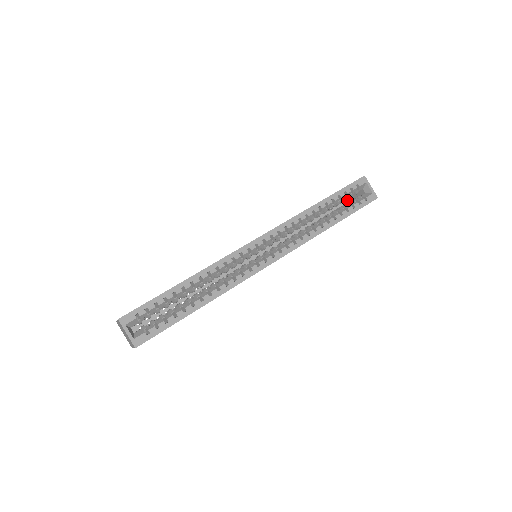
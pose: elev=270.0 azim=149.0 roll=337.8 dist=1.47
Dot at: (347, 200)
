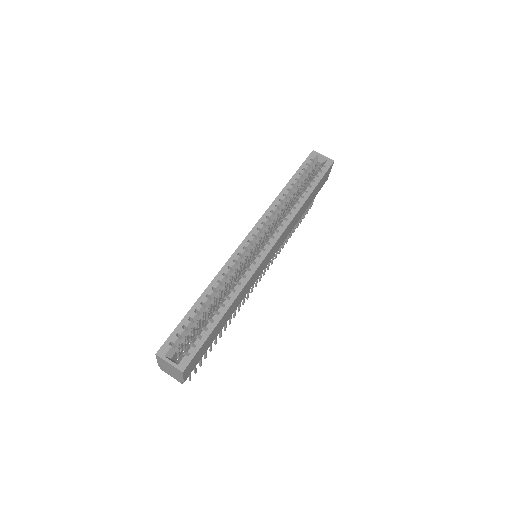
Dot at: occluded
